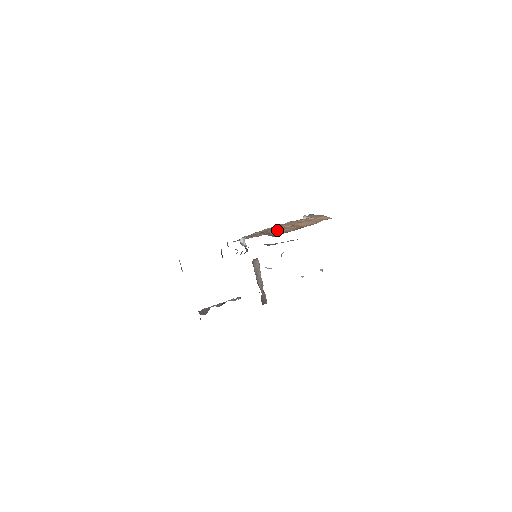
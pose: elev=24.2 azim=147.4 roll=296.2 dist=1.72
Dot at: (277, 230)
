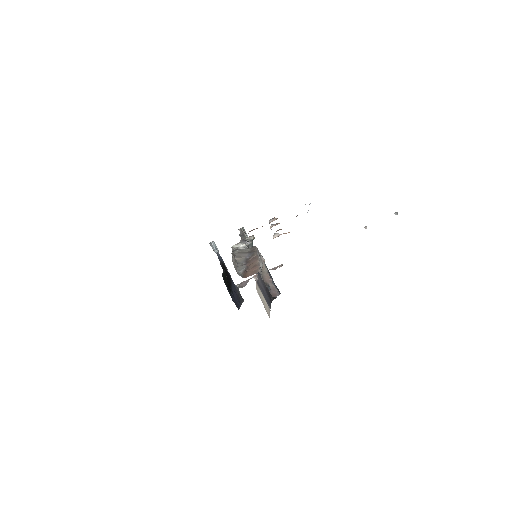
Dot at: occluded
